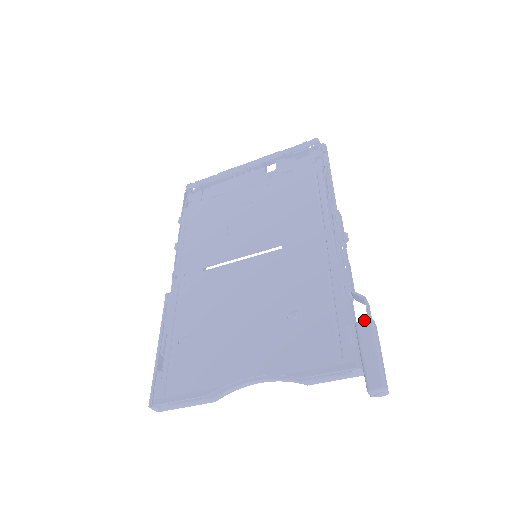
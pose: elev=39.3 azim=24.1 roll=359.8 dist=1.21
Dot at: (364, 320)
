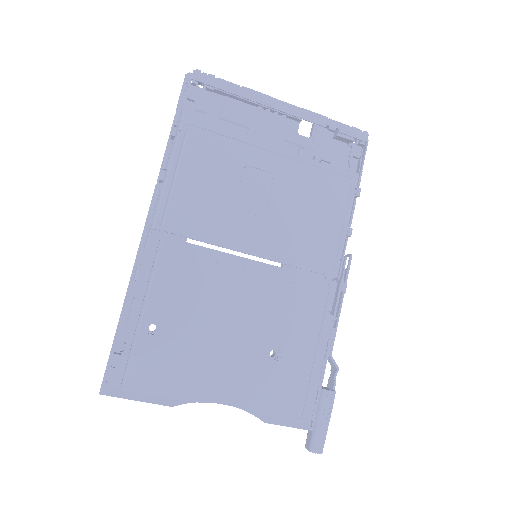
Dot at: (331, 391)
